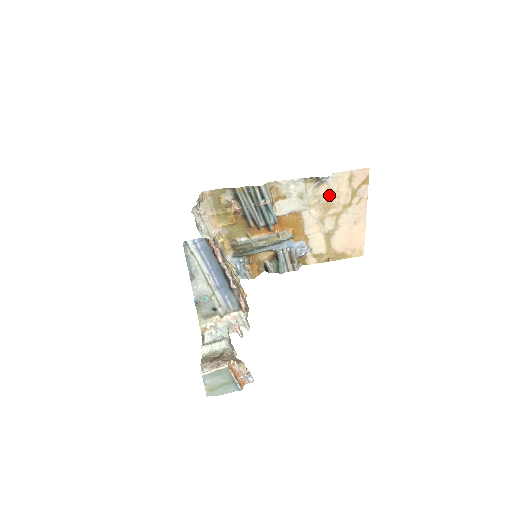
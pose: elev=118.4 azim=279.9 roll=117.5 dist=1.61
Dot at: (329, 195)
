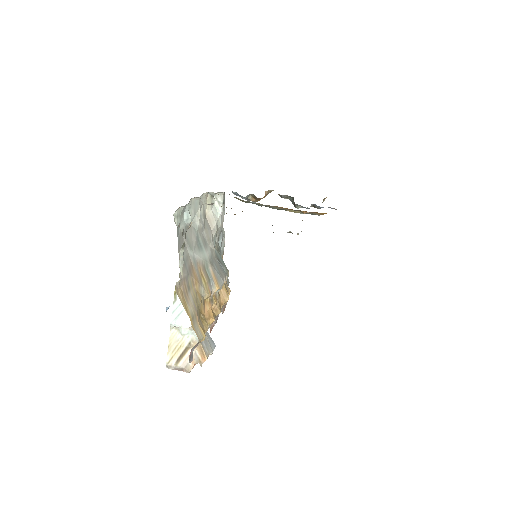
Dot at: occluded
